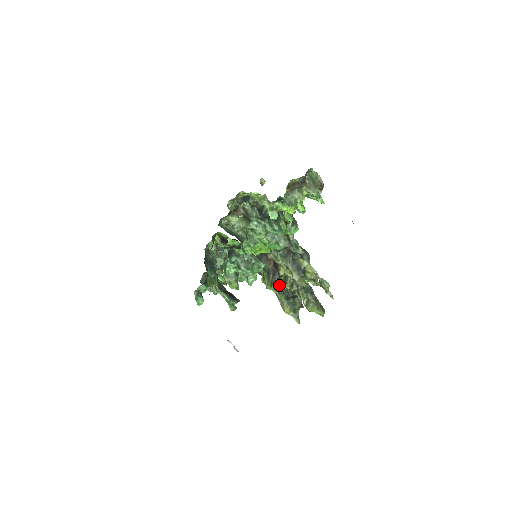
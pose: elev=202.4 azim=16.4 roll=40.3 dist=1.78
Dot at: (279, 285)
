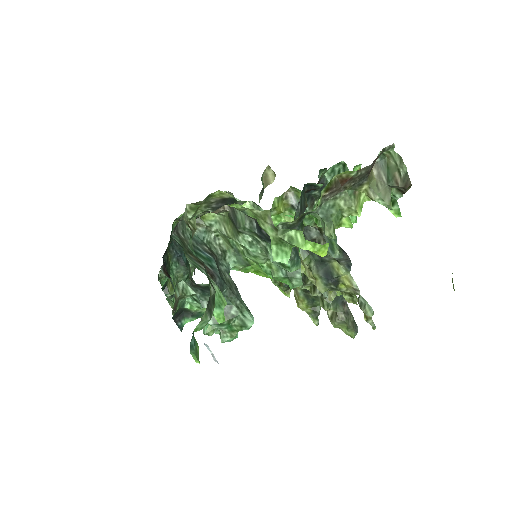
Dot at: occluded
